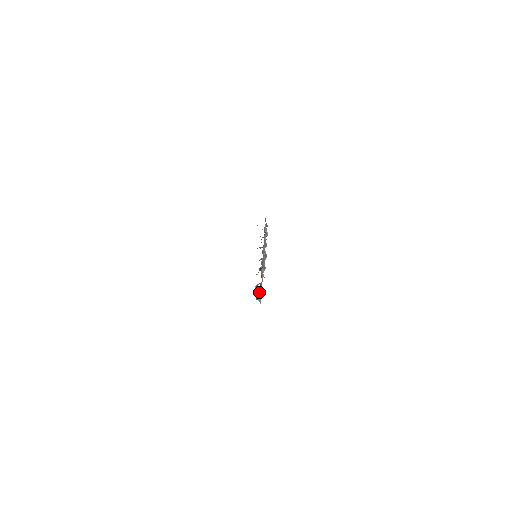
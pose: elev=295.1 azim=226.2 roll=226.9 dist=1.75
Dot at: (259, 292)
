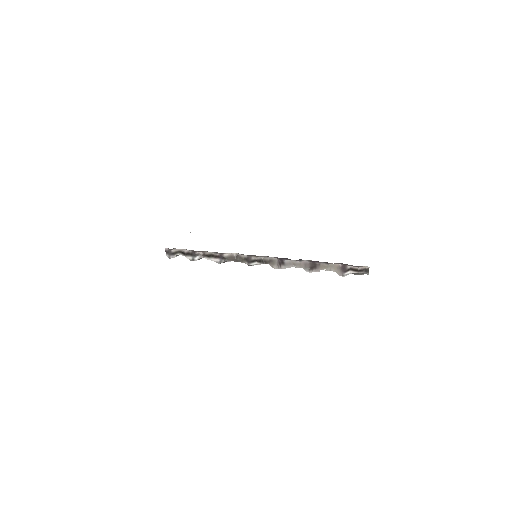
Dot at: occluded
